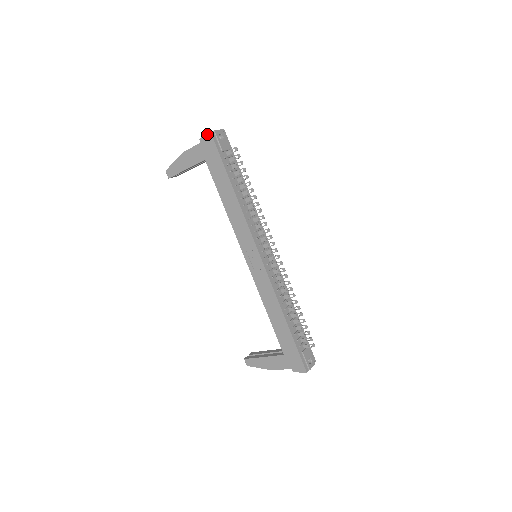
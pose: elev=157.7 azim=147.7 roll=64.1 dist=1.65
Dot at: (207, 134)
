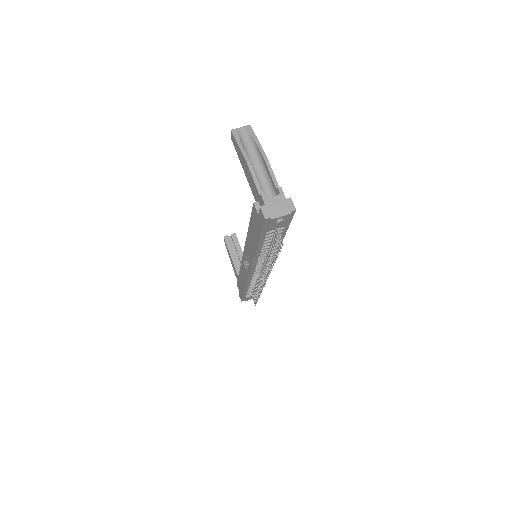
Dot at: (262, 213)
